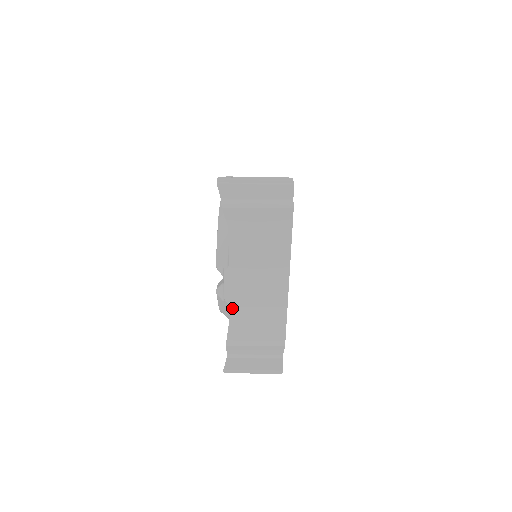
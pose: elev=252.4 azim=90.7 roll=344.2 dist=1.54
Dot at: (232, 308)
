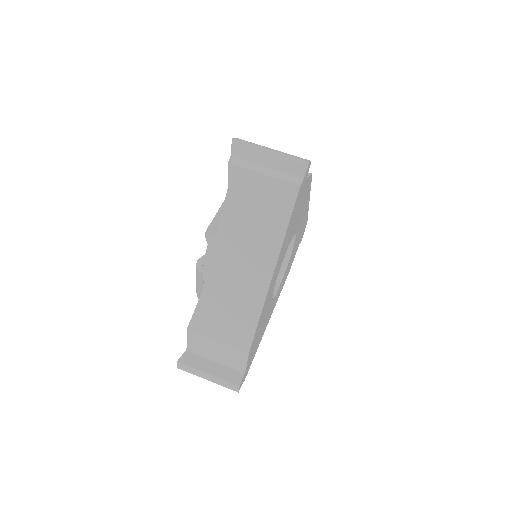
Dot at: (206, 285)
